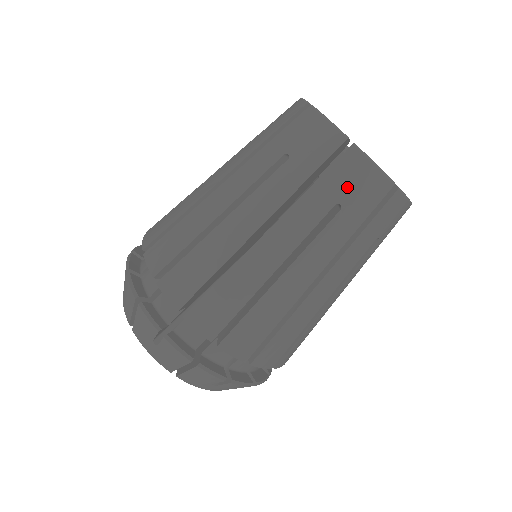
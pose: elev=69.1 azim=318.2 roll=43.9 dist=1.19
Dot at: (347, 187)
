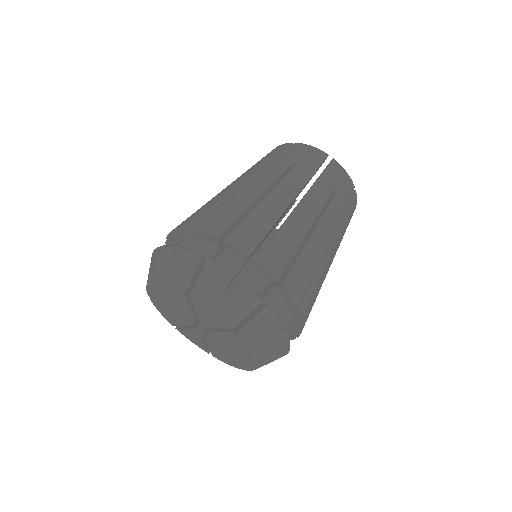
Dot at: (336, 181)
